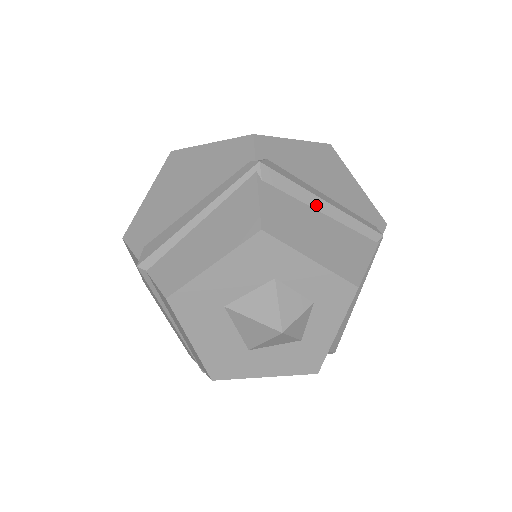
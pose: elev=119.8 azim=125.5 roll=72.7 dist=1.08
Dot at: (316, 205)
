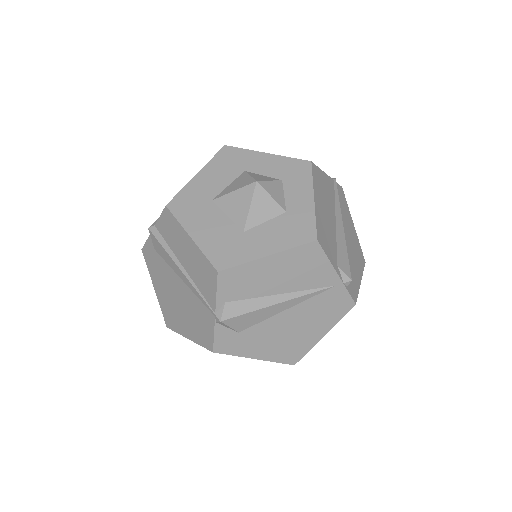
Dot at: occluded
